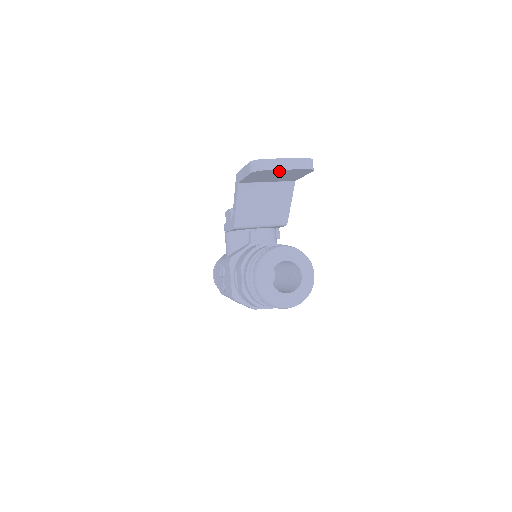
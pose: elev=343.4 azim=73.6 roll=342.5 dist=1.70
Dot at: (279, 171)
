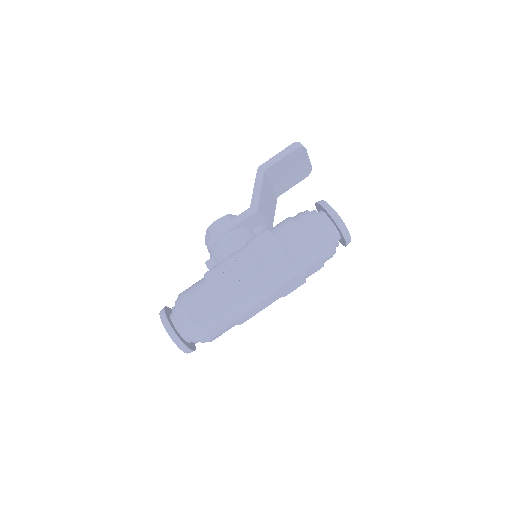
Dot at: (304, 159)
